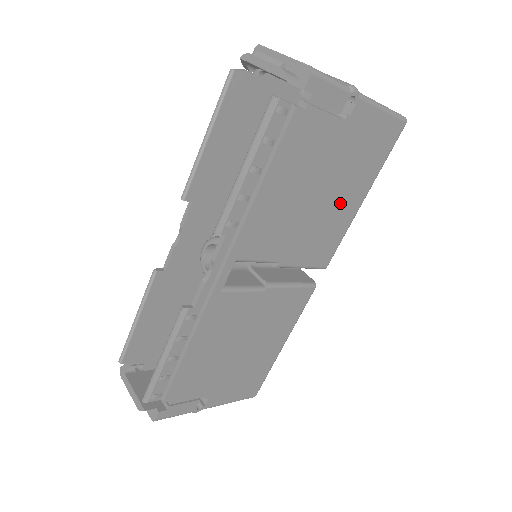
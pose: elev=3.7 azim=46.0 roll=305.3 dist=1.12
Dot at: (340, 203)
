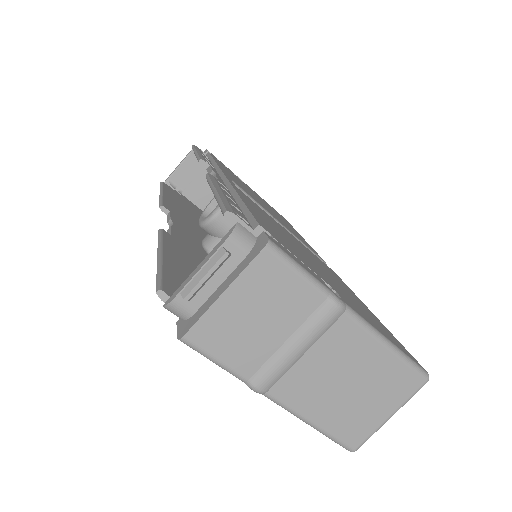
Dot at: occluded
